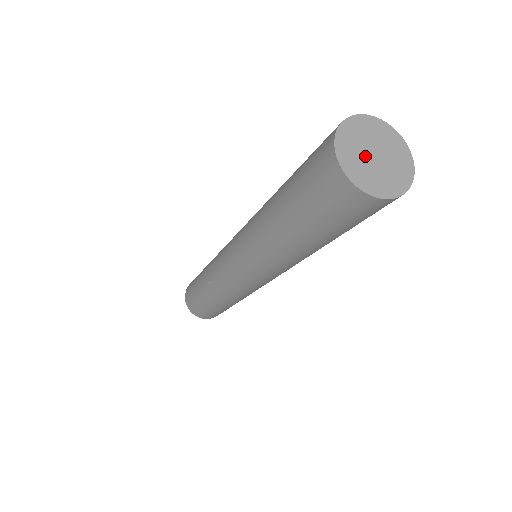
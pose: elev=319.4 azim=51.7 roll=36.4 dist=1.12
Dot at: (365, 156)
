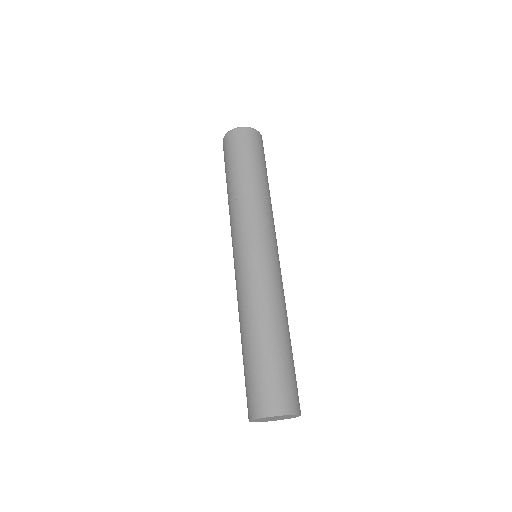
Dot at: (268, 419)
